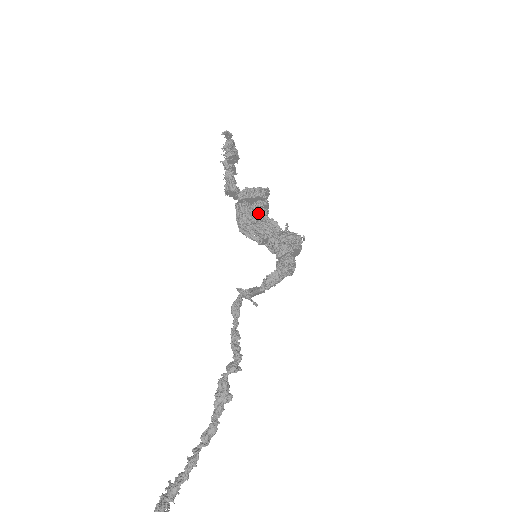
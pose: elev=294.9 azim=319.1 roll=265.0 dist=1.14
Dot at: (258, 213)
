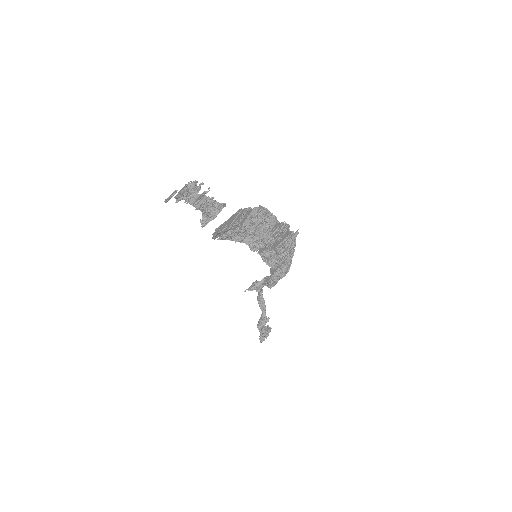
Dot at: (240, 234)
